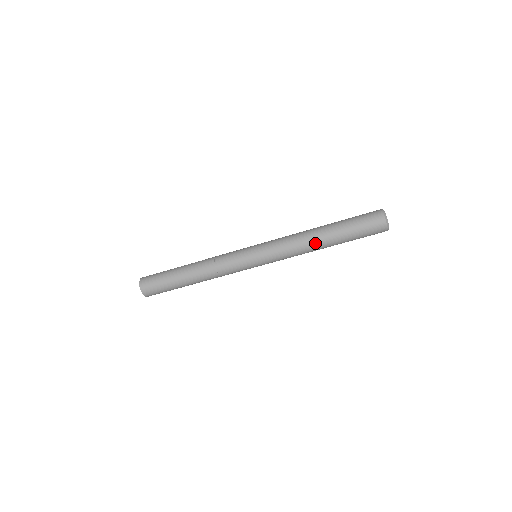
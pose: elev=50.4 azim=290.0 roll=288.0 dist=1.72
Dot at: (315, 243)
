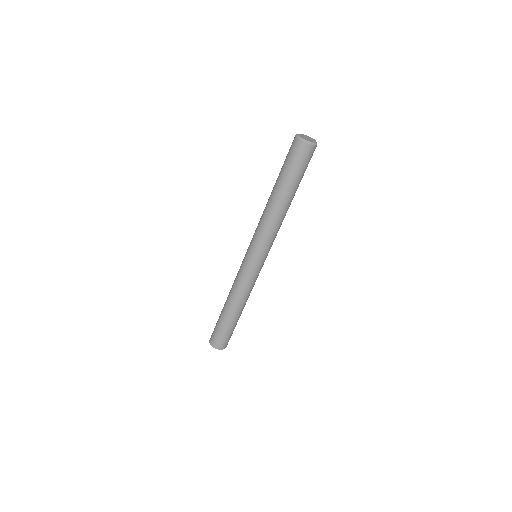
Dot at: (280, 210)
